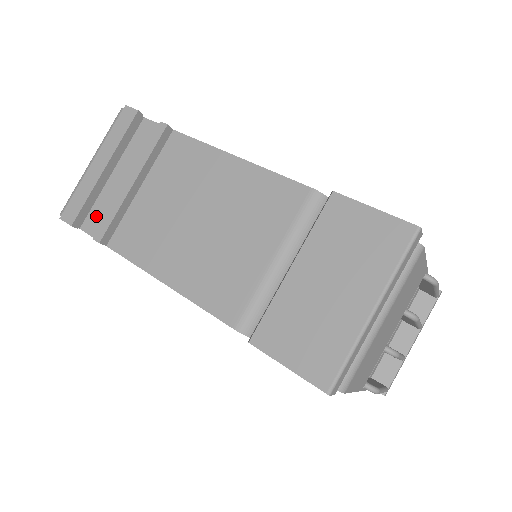
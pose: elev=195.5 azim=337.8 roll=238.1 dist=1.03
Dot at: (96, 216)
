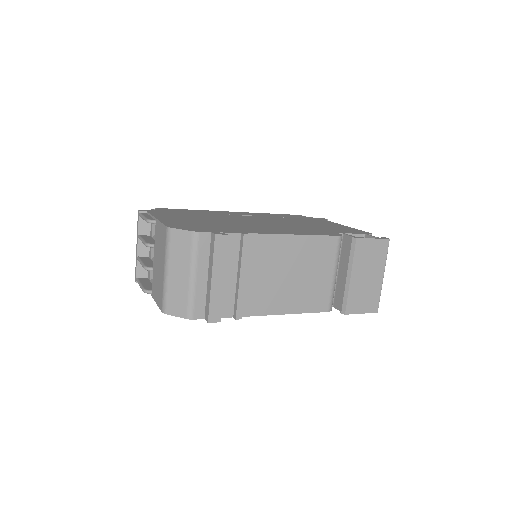
Dot at: occluded
